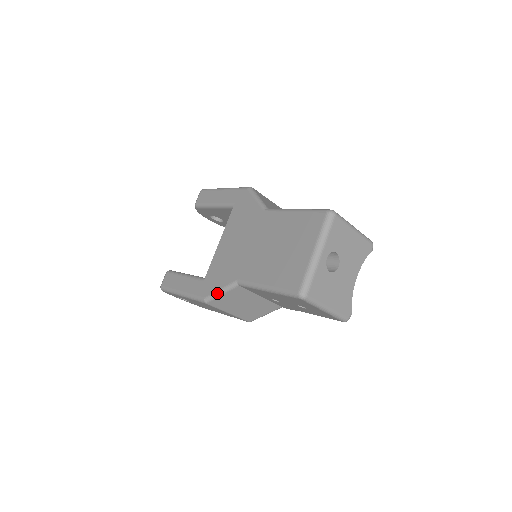
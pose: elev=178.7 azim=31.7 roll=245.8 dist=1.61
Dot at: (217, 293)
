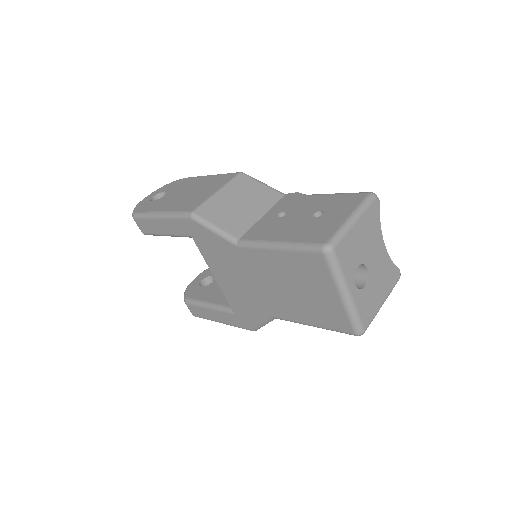
Dot at: (261, 326)
